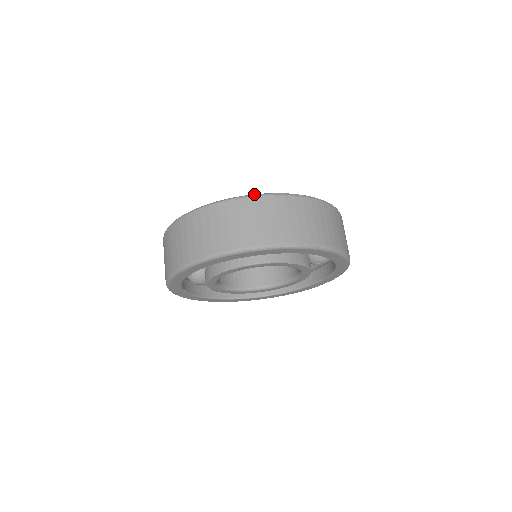
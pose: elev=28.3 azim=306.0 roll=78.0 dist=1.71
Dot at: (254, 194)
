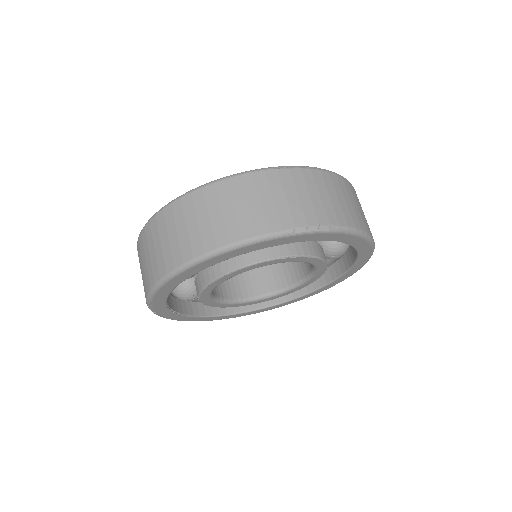
Dot at: occluded
